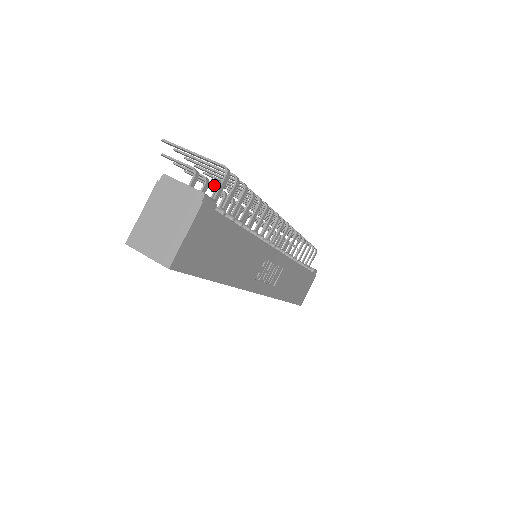
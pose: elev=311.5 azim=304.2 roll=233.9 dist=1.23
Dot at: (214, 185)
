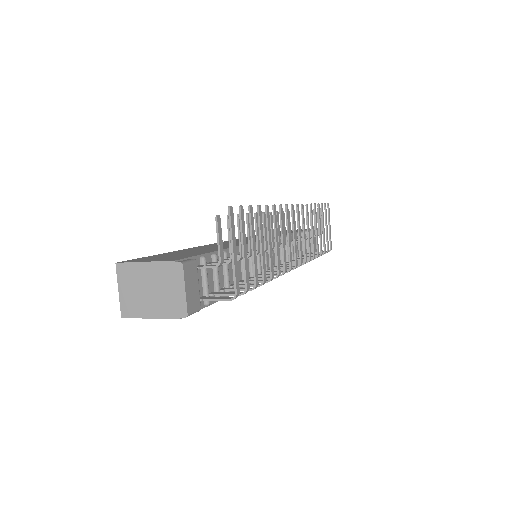
Dot at: (240, 257)
